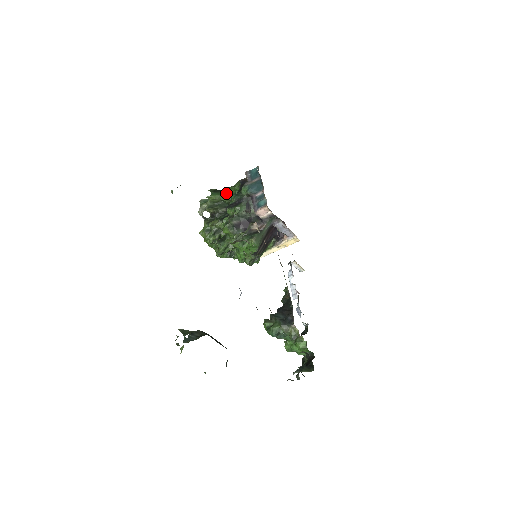
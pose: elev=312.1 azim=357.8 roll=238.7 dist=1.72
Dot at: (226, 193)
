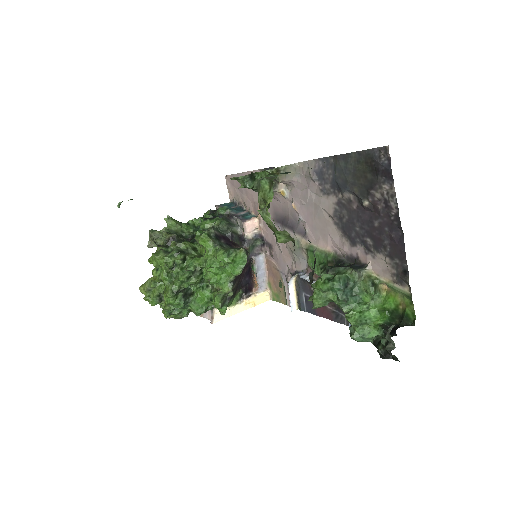
Dot at: (188, 224)
